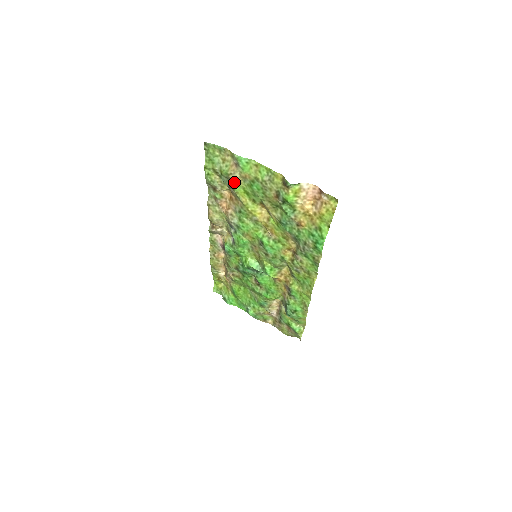
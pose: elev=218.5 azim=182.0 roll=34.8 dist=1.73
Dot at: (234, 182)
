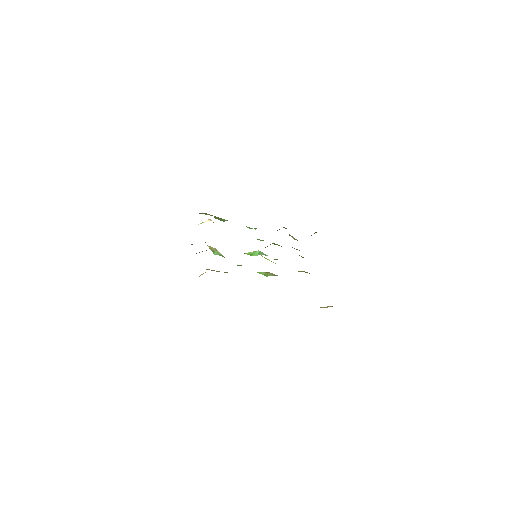
Dot at: occluded
